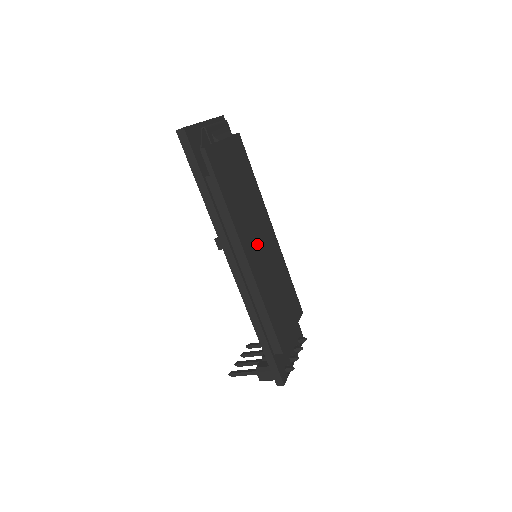
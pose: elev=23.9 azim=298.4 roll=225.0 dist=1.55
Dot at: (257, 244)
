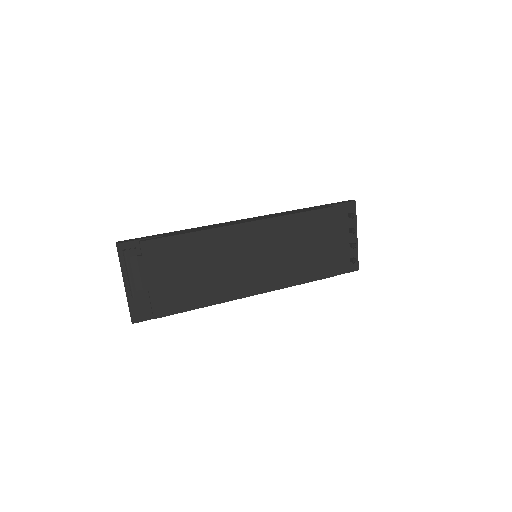
Dot at: (247, 269)
